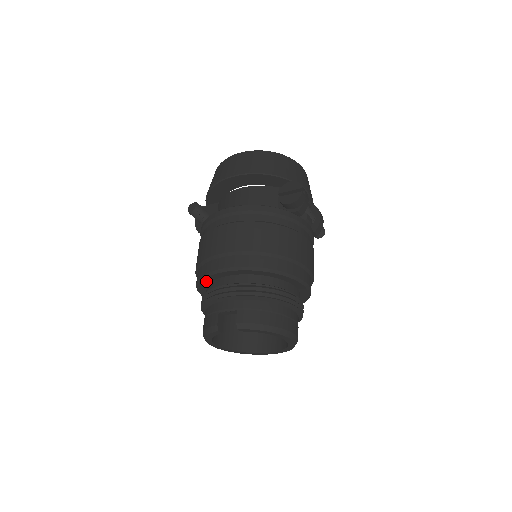
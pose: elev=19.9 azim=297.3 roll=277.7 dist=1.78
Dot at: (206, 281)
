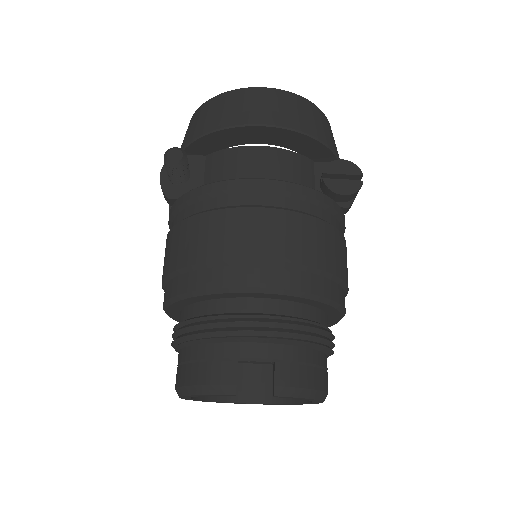
Dot at: (205, 297)
